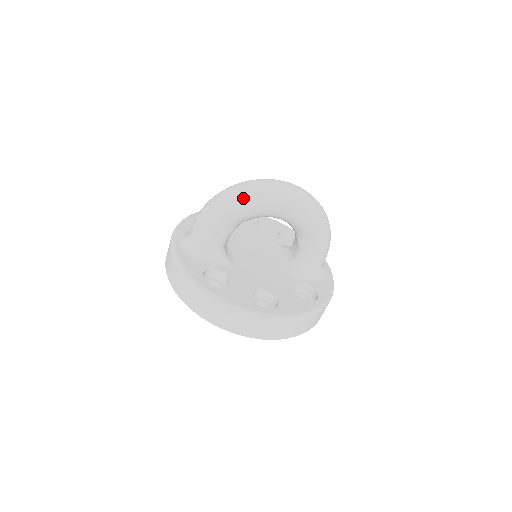
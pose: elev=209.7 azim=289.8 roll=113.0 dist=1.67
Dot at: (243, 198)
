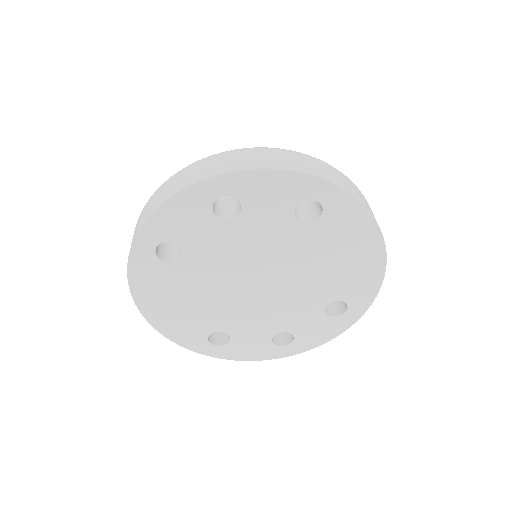
Dot at: occluded
